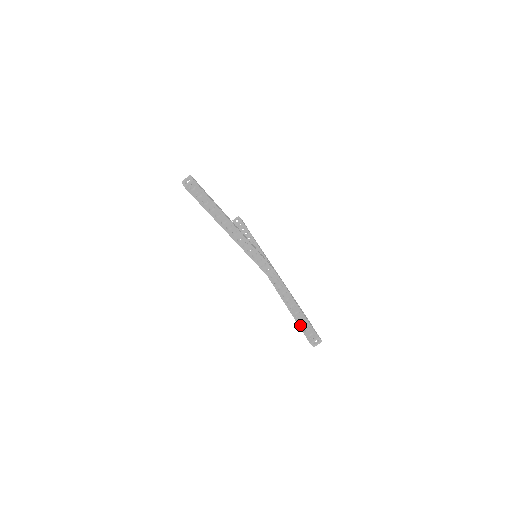
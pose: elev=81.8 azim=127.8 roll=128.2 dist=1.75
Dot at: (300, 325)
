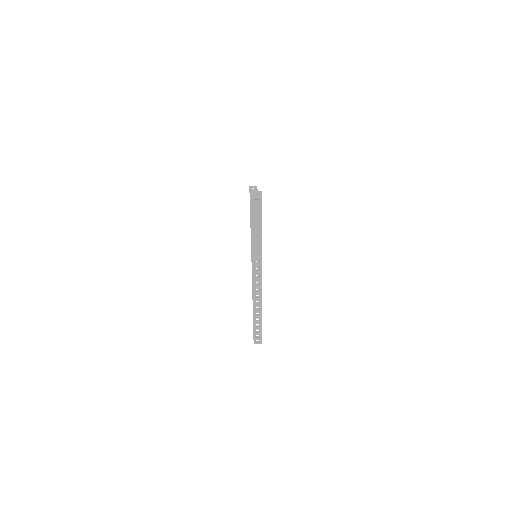
Dot at: occluded
